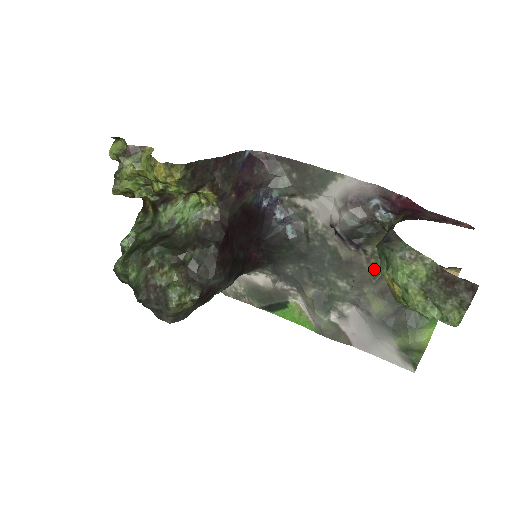
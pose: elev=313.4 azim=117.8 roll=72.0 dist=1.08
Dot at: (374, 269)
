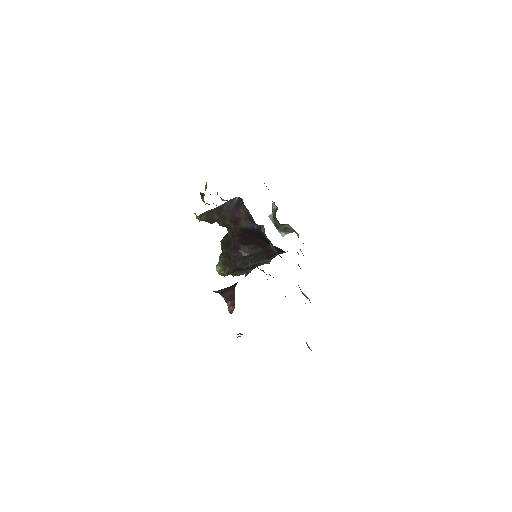
Dot at: occluded
